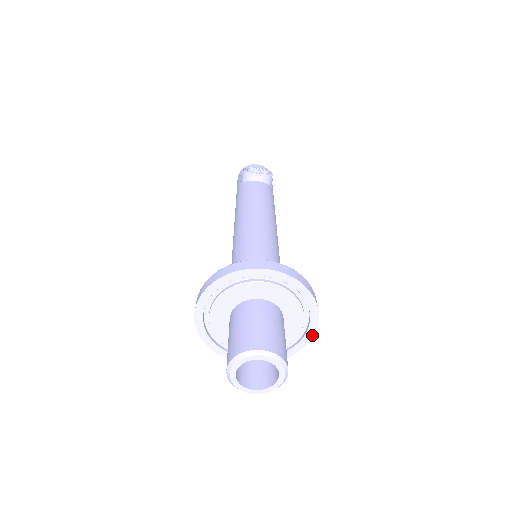
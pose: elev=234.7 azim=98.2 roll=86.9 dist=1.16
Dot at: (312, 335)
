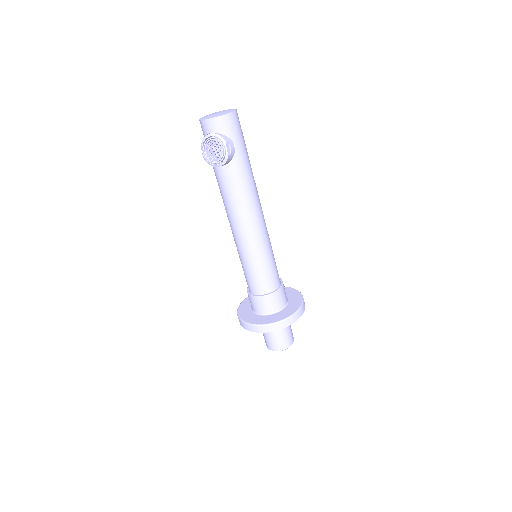
Dot at: (304, 310)
